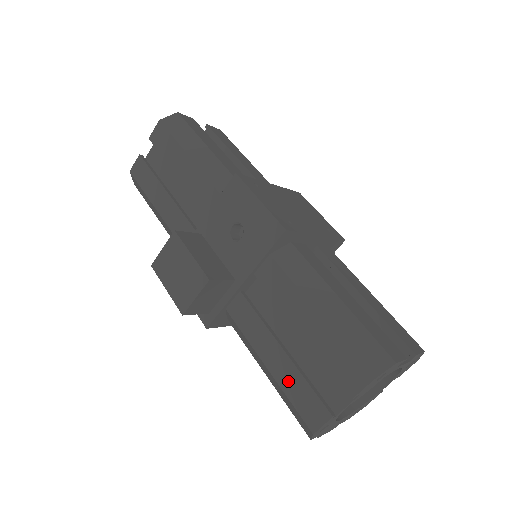
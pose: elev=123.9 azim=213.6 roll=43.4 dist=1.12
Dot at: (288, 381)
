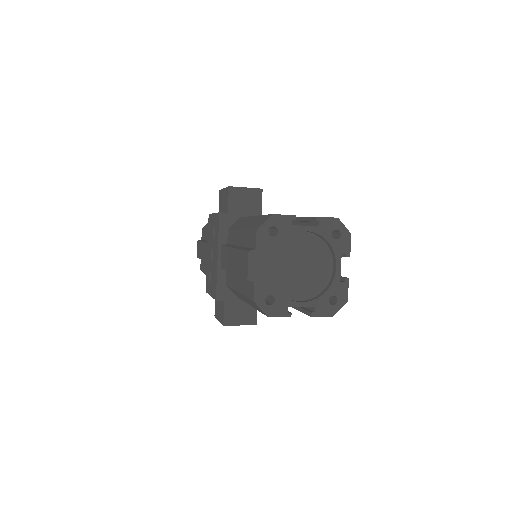
Dot at: occluded
